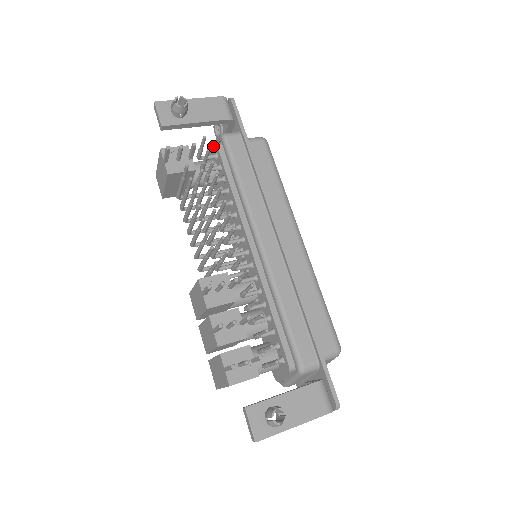
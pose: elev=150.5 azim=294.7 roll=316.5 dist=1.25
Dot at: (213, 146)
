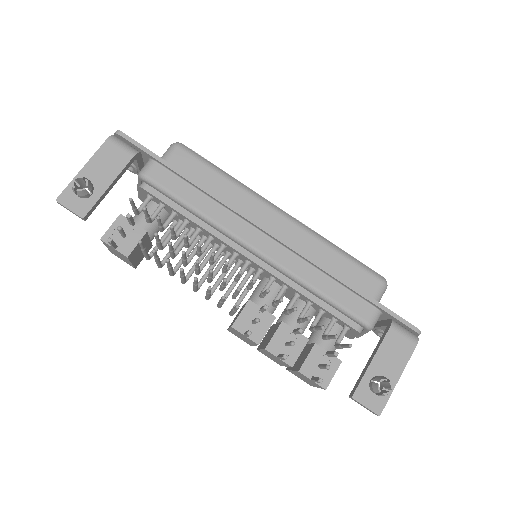
Dot at: (139, 190)
